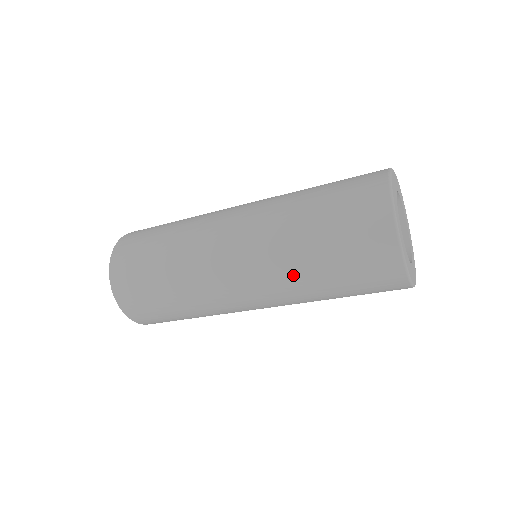
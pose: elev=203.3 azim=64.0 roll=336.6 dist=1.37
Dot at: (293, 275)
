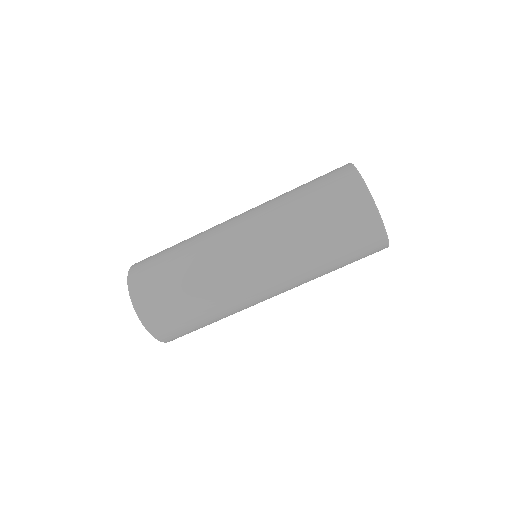
Dot at: (296, 247)
